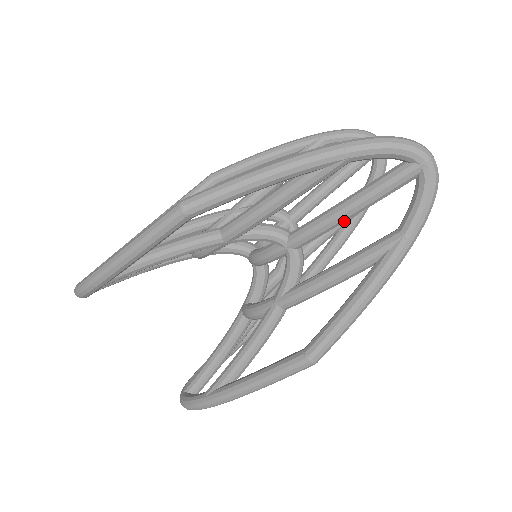
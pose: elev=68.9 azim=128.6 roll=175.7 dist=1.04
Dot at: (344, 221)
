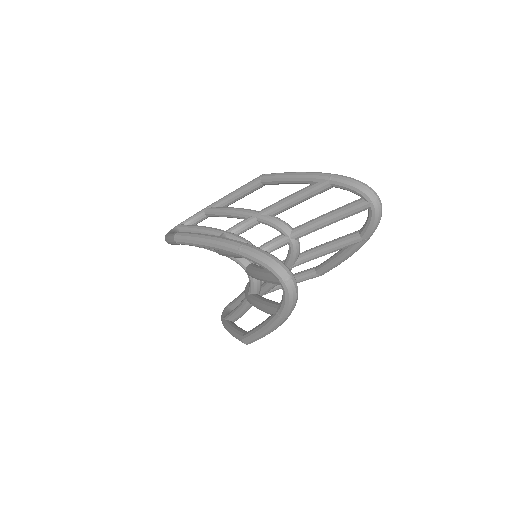
Dot at: occluded
